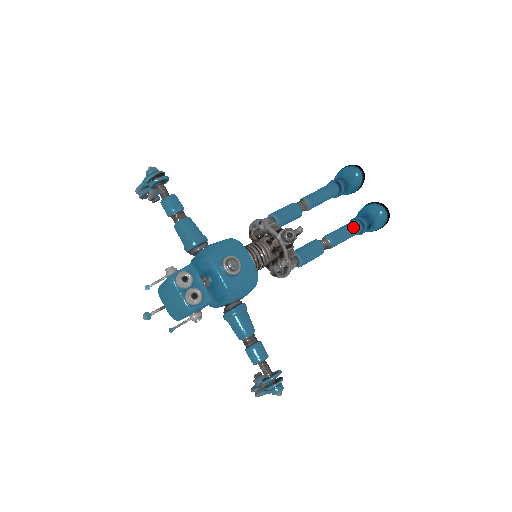
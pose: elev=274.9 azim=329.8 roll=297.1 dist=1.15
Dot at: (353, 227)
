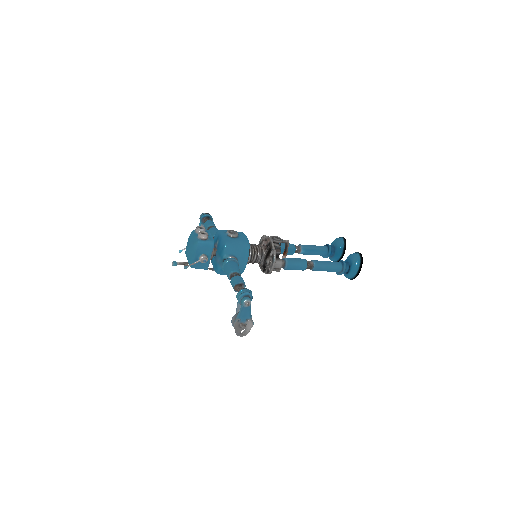
Dot at: (334, 262)
